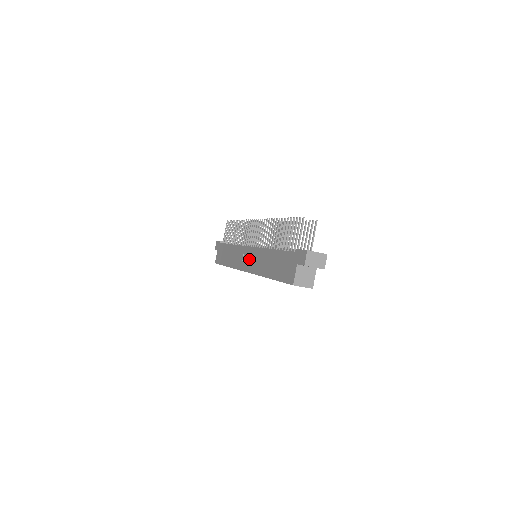
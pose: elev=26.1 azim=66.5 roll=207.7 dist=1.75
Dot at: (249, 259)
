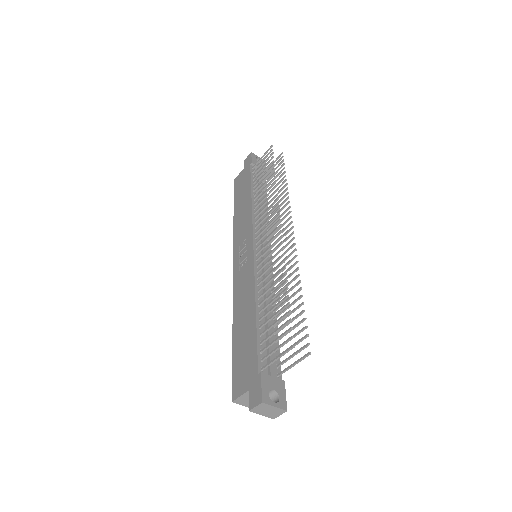
Dot at: (243, 260)
